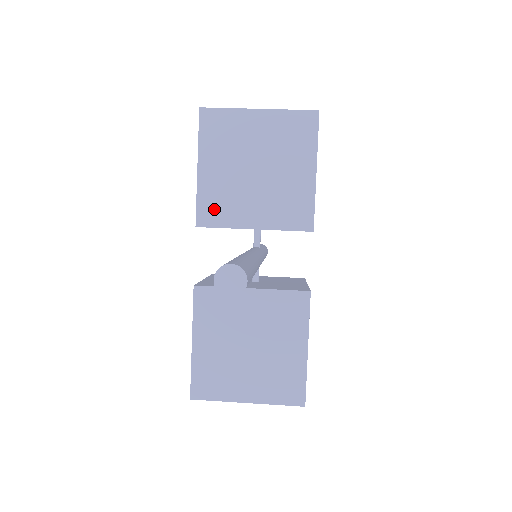
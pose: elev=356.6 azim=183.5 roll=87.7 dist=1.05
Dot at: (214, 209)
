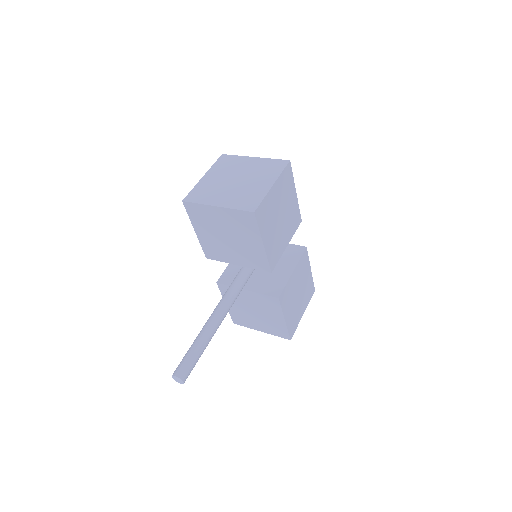
Dot at: (212, 252)
